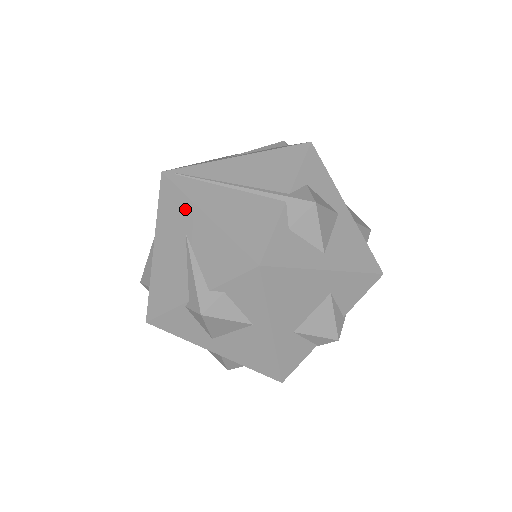
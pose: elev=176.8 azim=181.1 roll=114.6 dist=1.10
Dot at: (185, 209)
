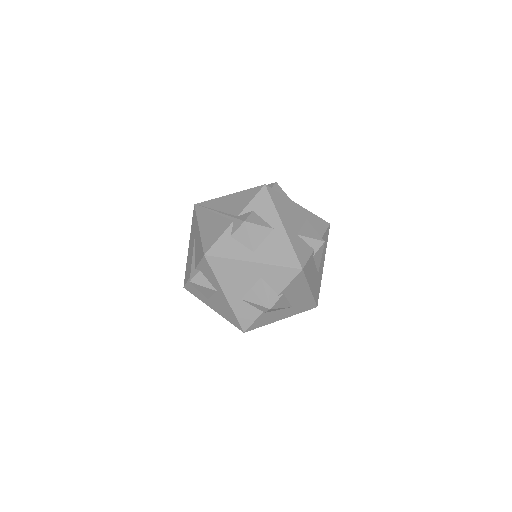
Dot at: (196, 225)
